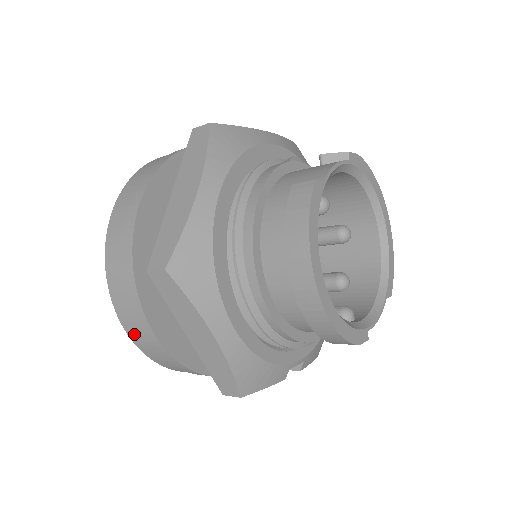
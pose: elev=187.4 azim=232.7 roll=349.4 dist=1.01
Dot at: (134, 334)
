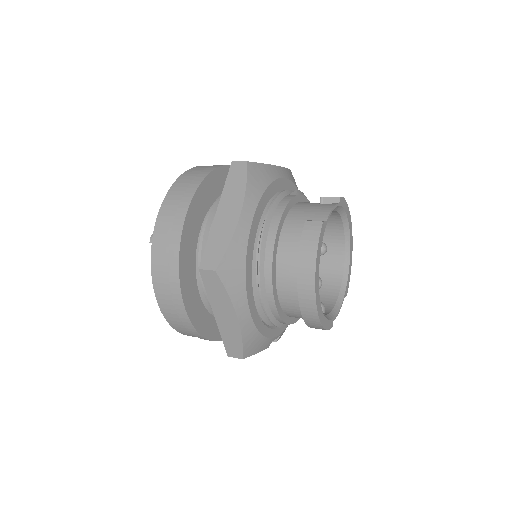
Dot at: (165, 307)
